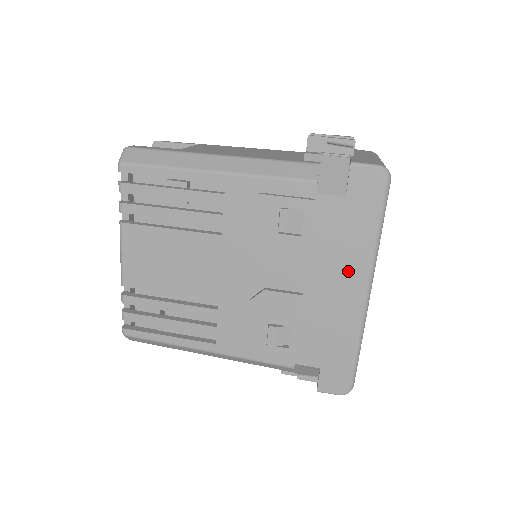
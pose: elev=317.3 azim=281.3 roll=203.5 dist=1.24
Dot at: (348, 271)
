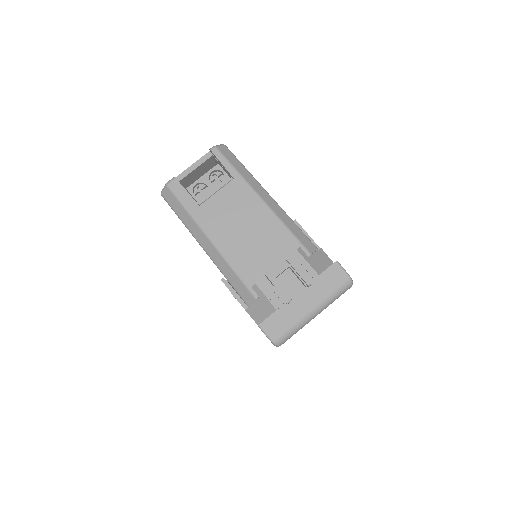
Dot at: occluded
